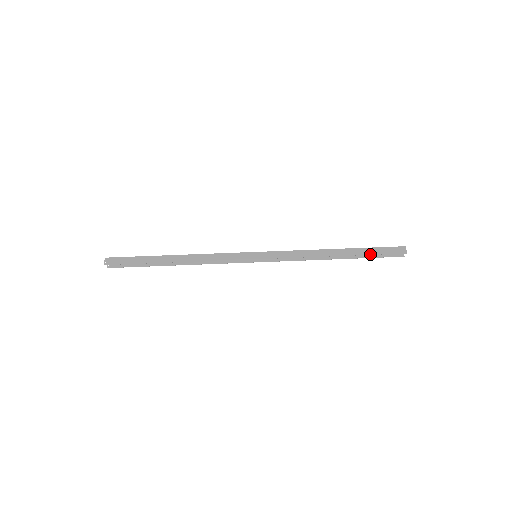
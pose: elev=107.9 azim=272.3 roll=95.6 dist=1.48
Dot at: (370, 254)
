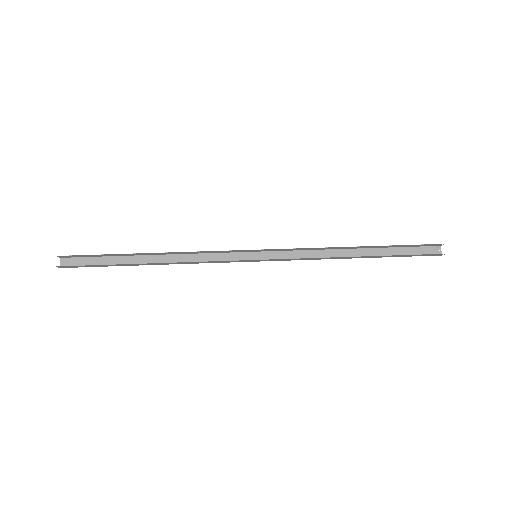
Dot at: (400, 245)
